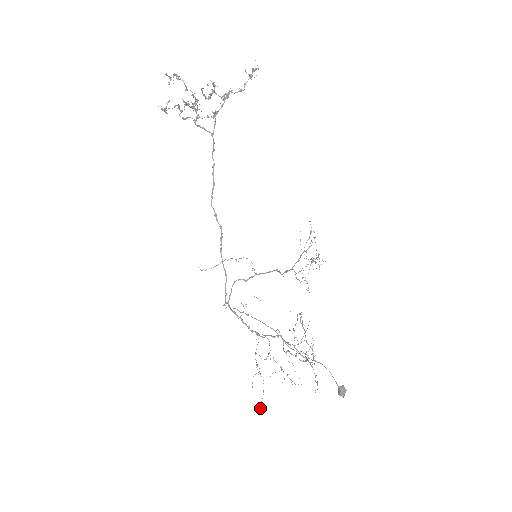
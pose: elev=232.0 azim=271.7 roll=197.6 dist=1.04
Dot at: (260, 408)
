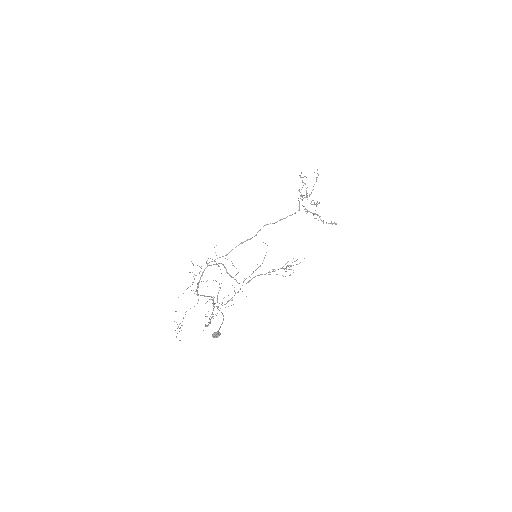
Dot at: occluded
